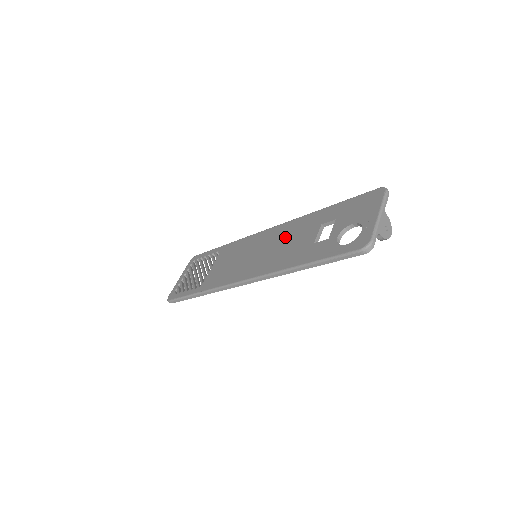
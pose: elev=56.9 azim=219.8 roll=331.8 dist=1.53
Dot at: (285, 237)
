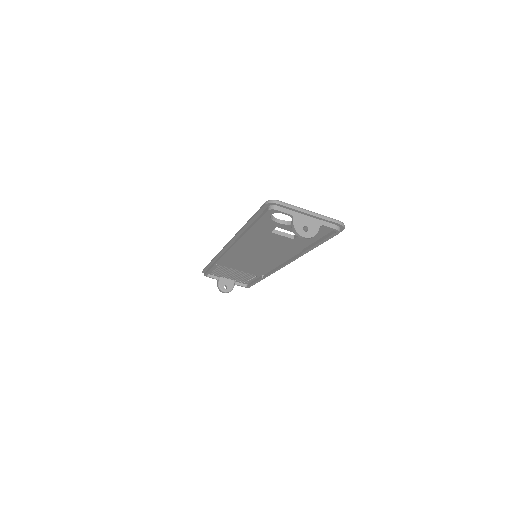
Dot at: occluded
